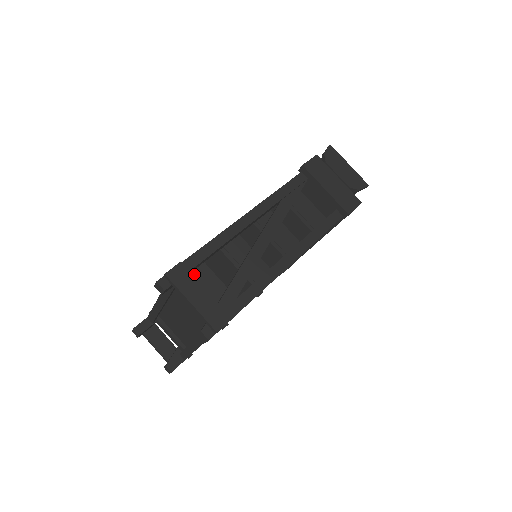
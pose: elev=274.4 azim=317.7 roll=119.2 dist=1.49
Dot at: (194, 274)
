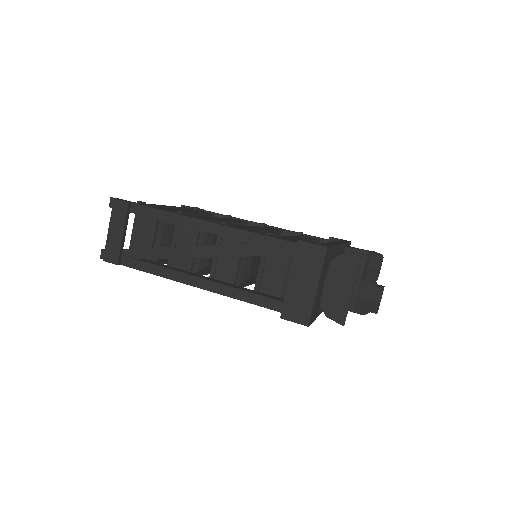
Dot at: (144, 217)
